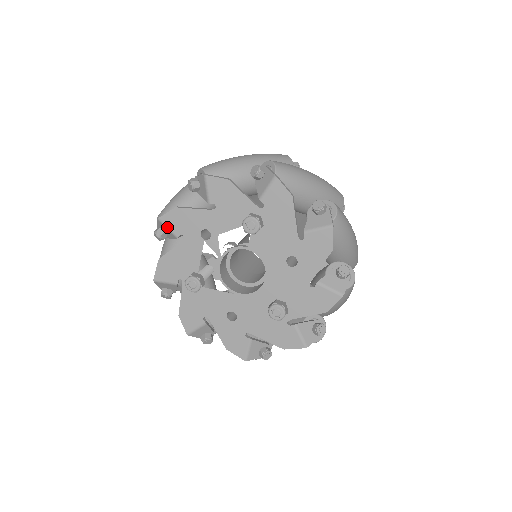
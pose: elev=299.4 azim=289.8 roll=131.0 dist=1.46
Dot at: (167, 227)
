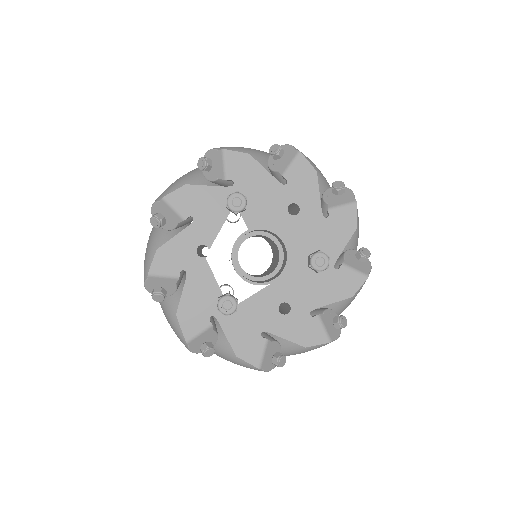
Dot at: (162, 276)
